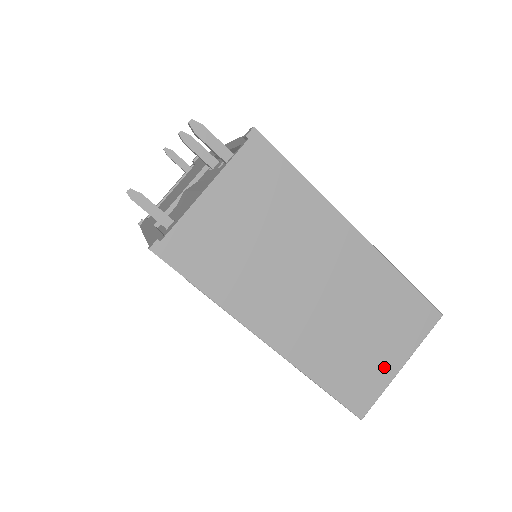
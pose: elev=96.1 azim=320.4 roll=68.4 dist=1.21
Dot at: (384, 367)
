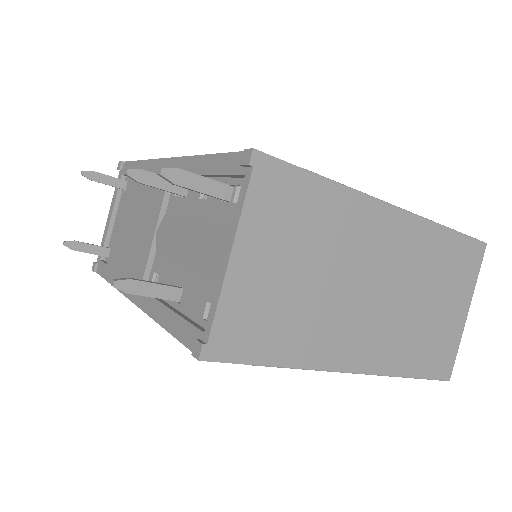
Dot at: (454, 323)
